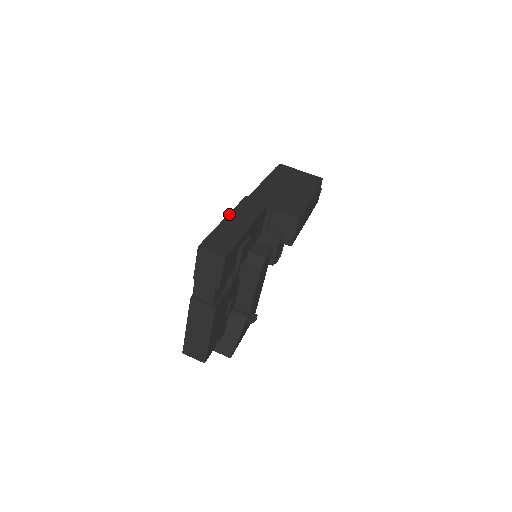
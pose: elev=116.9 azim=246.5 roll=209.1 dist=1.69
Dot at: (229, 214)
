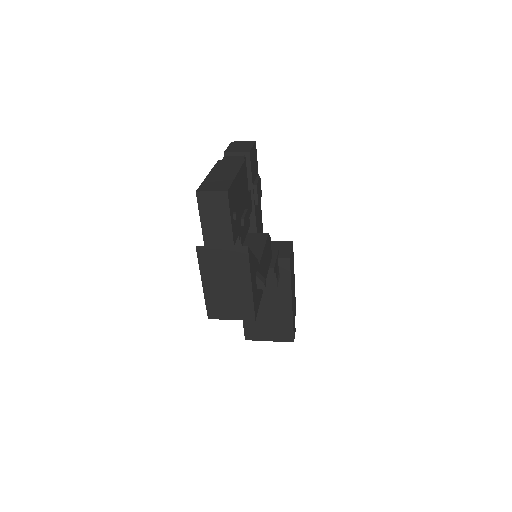
Dot at: occluded
